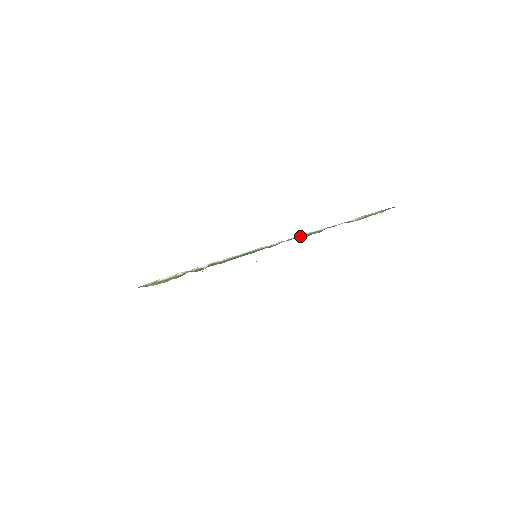
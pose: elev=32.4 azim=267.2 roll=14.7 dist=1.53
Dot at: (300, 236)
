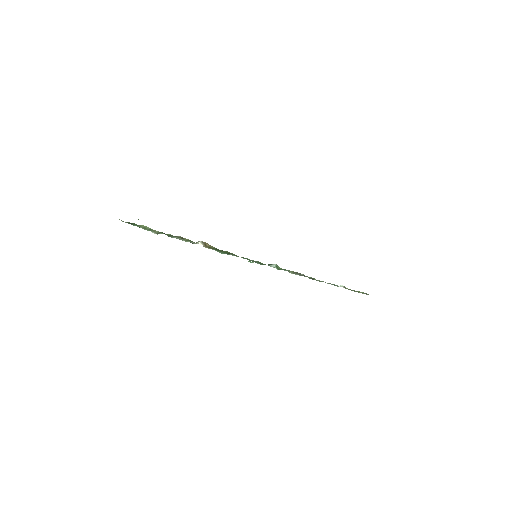
Dot at: occluded
